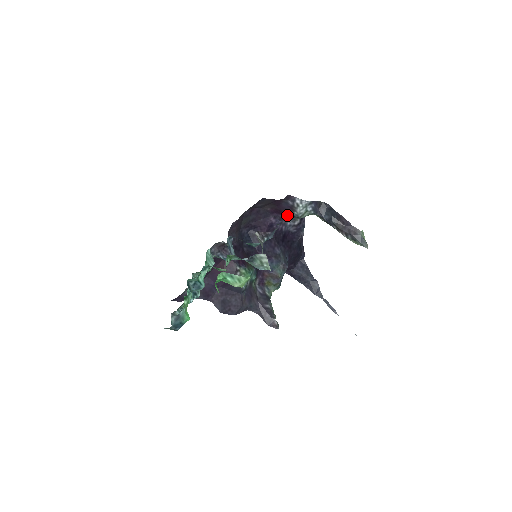
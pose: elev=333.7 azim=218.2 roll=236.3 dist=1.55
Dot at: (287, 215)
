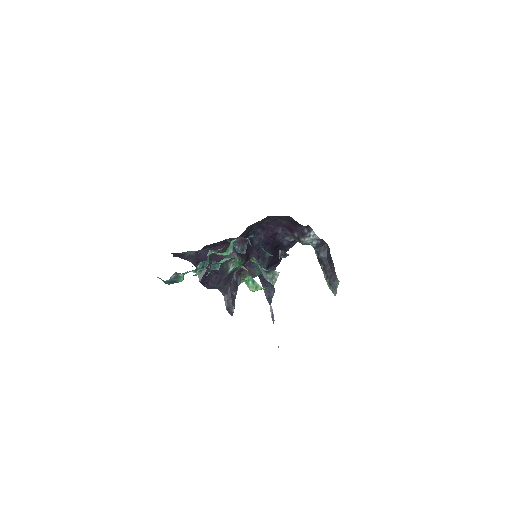
Dot at: (294, 235)
